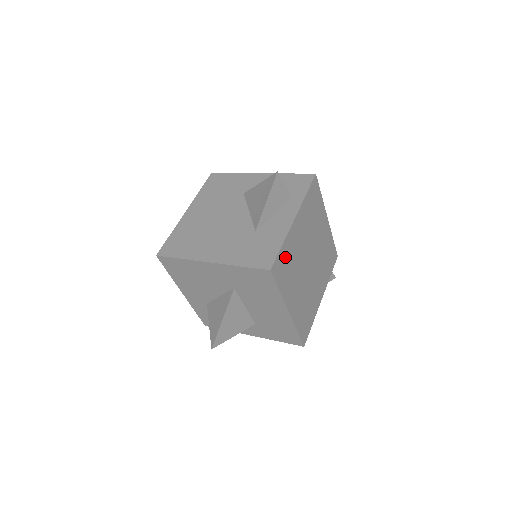
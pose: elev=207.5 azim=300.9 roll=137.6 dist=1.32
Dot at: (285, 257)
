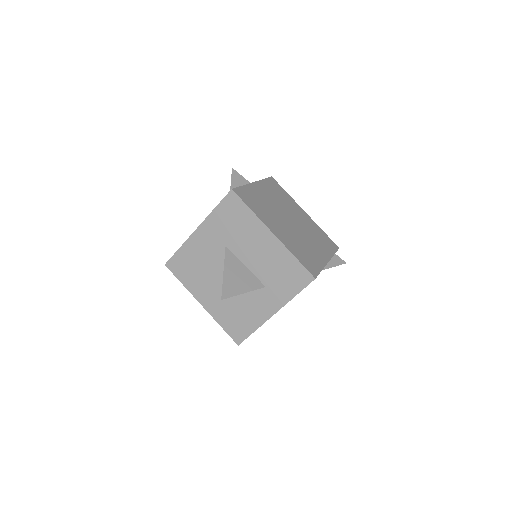
Dot at: (250, 195)
